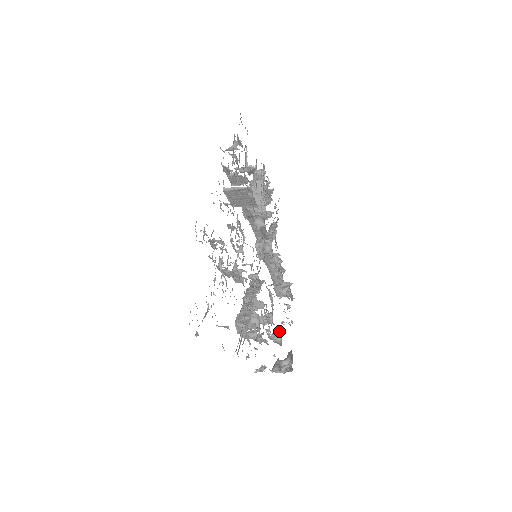
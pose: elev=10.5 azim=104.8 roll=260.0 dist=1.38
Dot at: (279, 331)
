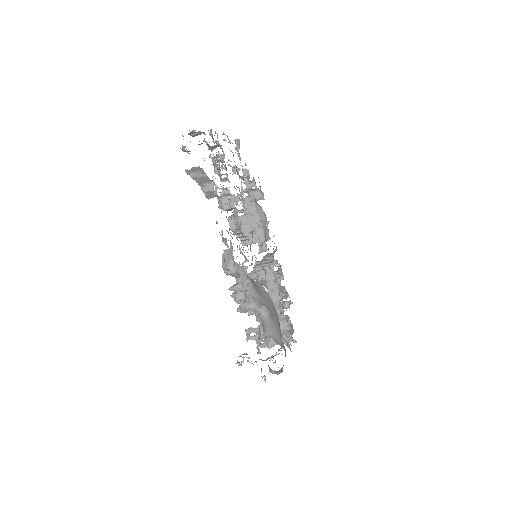
Dot at: occluded
